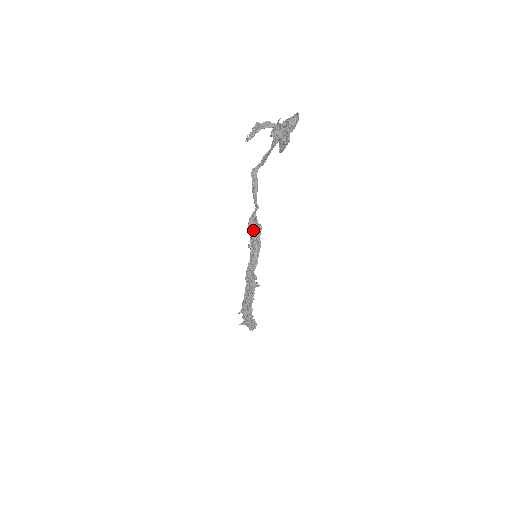
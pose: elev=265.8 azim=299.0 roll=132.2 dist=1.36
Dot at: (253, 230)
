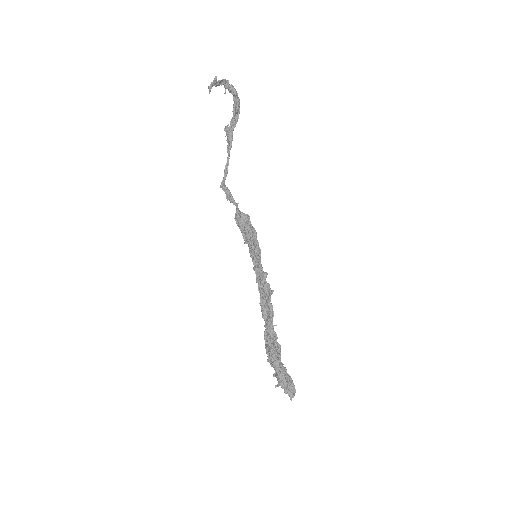
Dot at: (242, 223)
